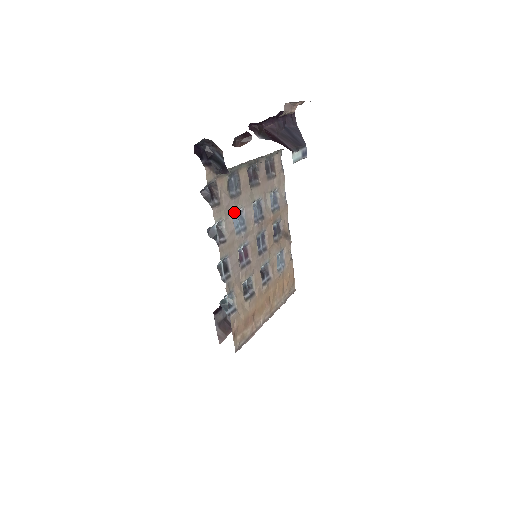
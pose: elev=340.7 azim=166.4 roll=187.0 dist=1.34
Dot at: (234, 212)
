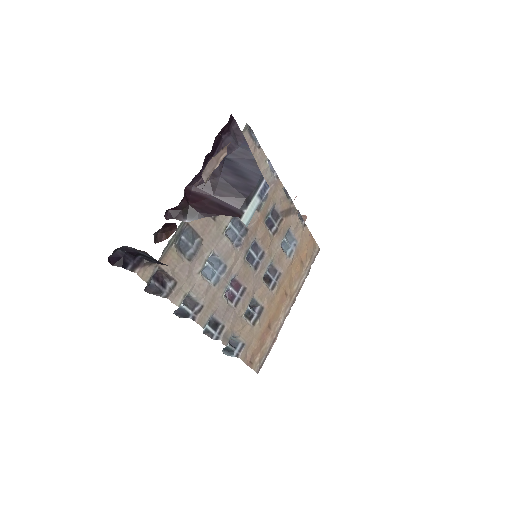
Dot at: (201, 269)
